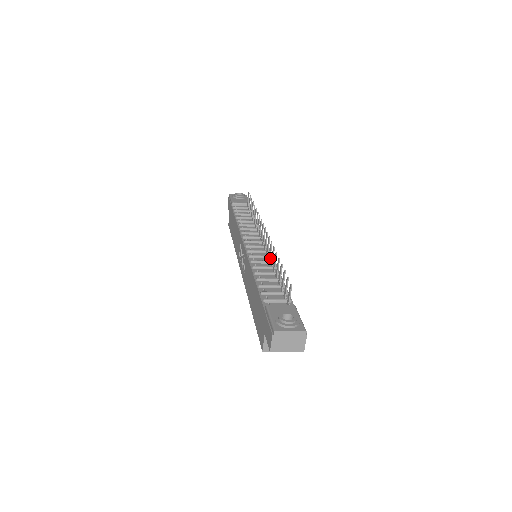
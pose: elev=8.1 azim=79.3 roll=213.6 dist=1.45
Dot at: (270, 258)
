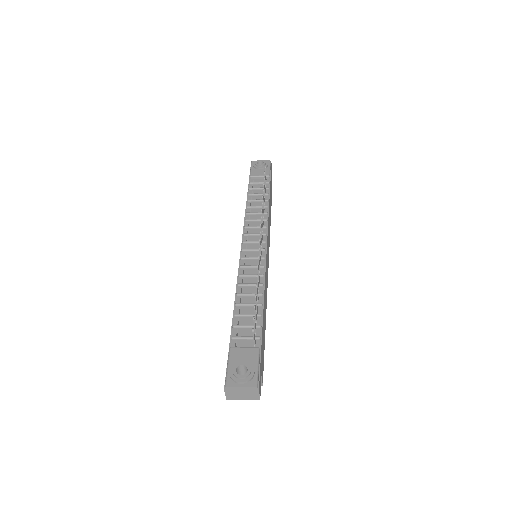
Dot at: (259, 271)
